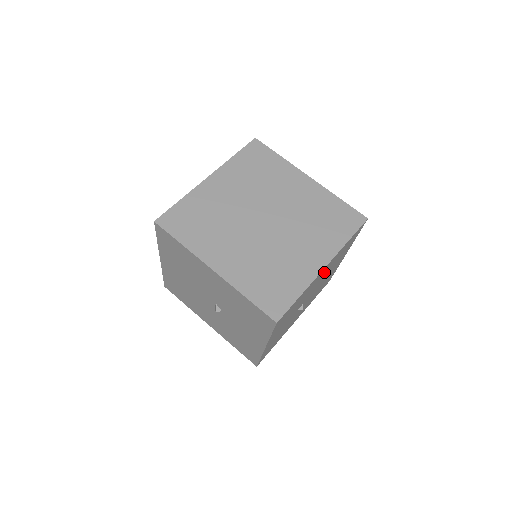
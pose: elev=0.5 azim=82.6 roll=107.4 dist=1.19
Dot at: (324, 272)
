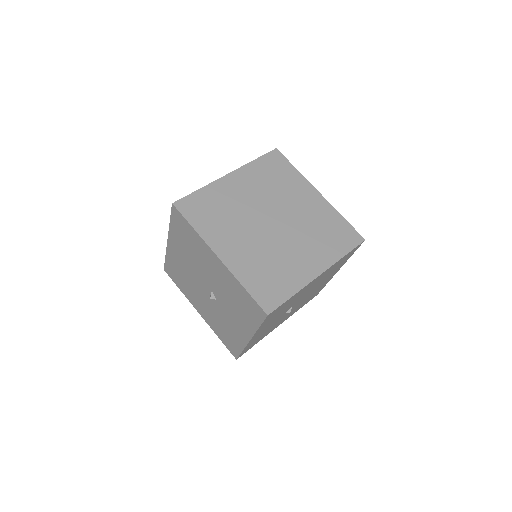
Dot at: (317, 280)
